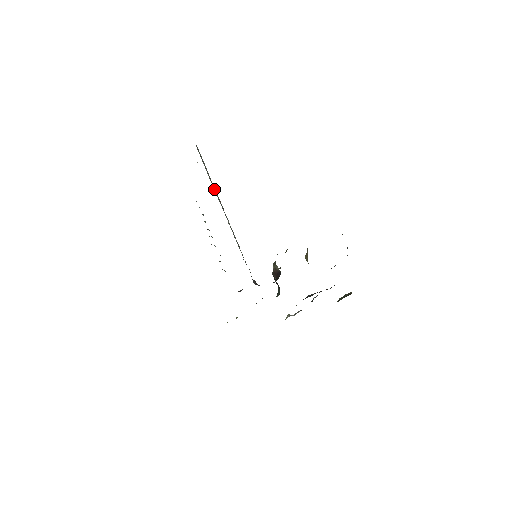
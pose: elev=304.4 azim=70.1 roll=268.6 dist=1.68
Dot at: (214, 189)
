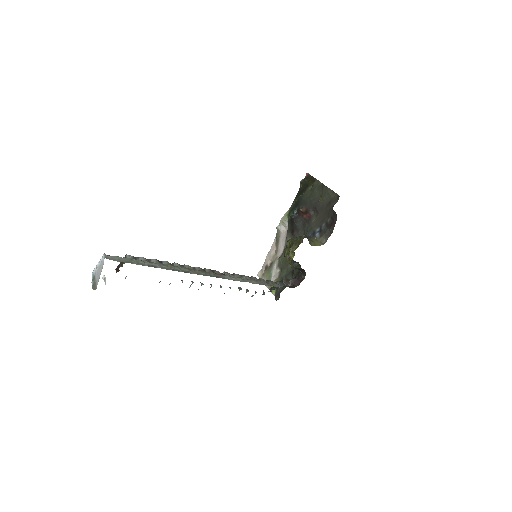
Dot at: occluded
